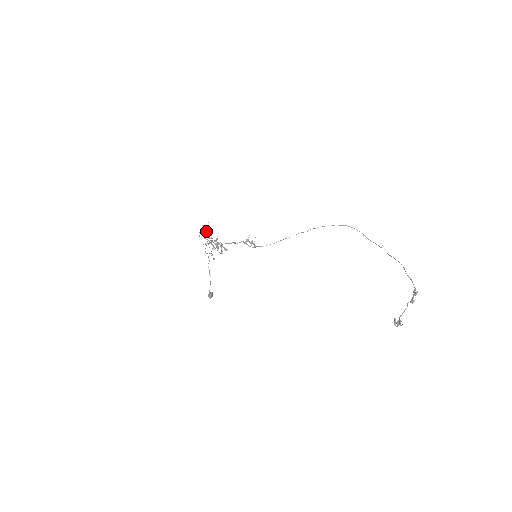
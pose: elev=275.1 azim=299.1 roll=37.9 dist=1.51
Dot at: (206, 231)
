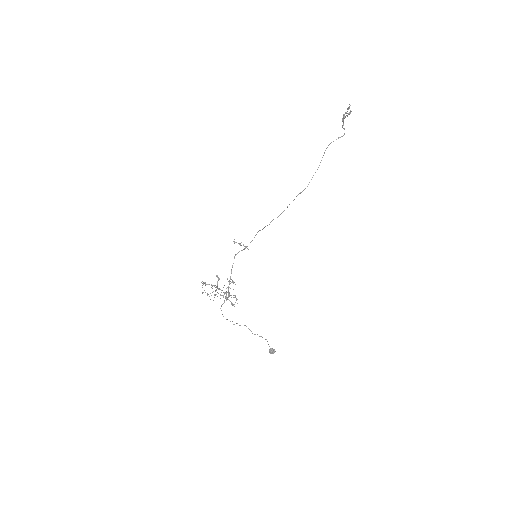
Dot at: (204, 283)
